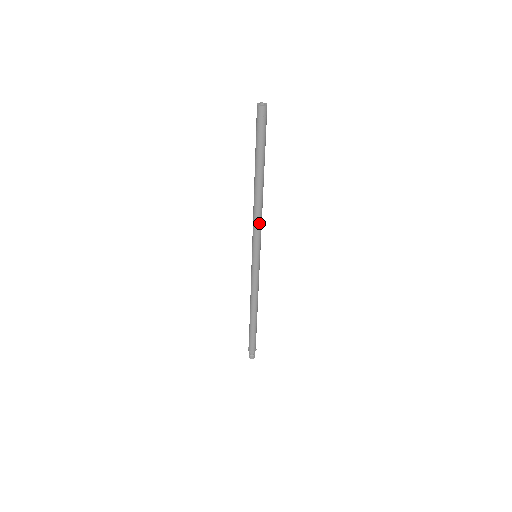
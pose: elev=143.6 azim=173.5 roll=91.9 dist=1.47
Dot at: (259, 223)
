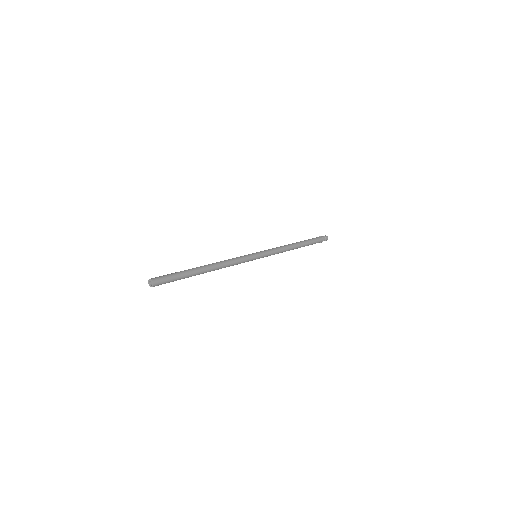
Dot at: (234, 264)
